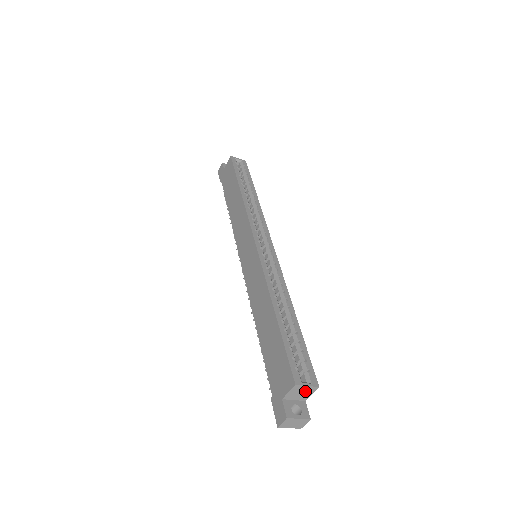
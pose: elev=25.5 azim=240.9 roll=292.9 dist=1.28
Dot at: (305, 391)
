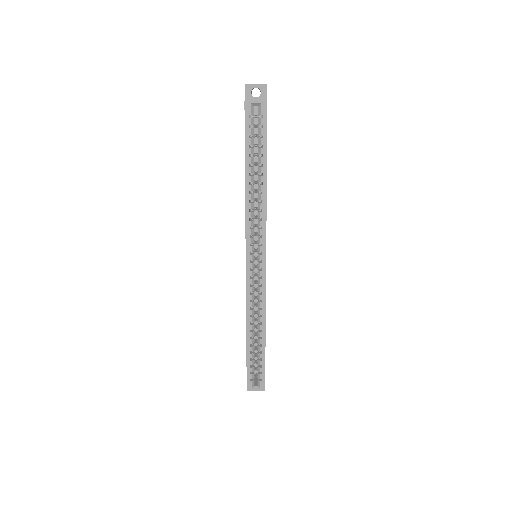
Dot at: (258, 386)
